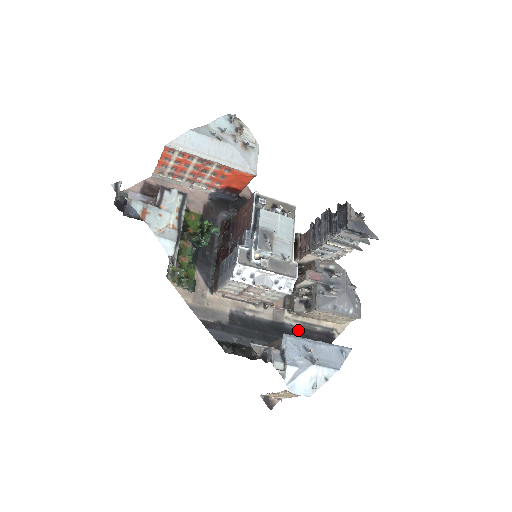
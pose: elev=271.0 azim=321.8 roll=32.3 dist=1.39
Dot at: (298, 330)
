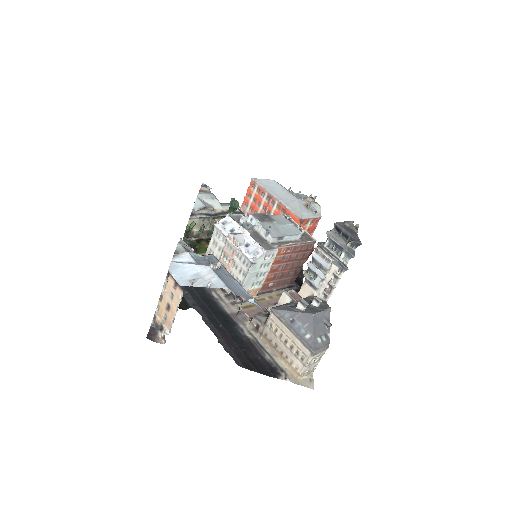
Dot at: (245, 339)
